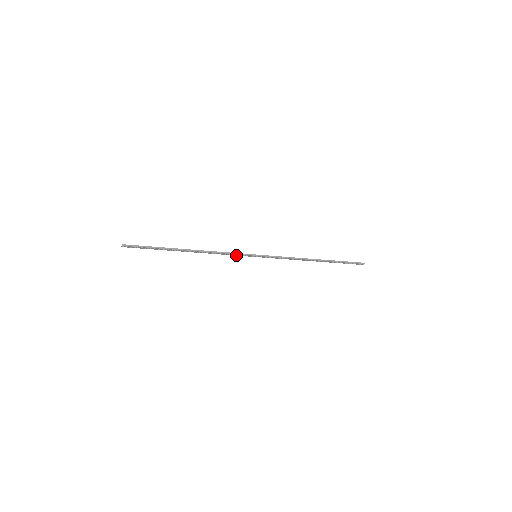
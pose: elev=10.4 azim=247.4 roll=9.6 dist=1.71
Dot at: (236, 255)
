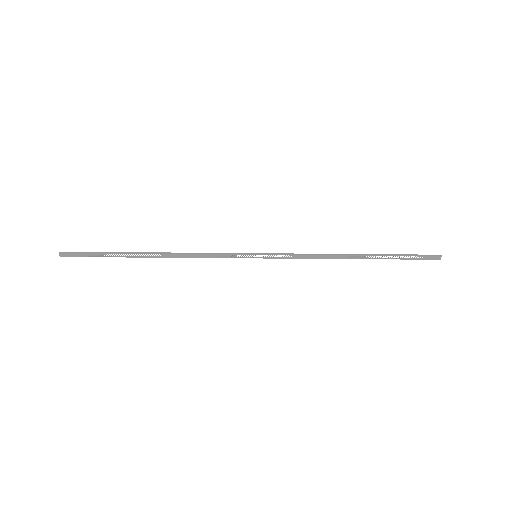
Dot at: (225, 257)
